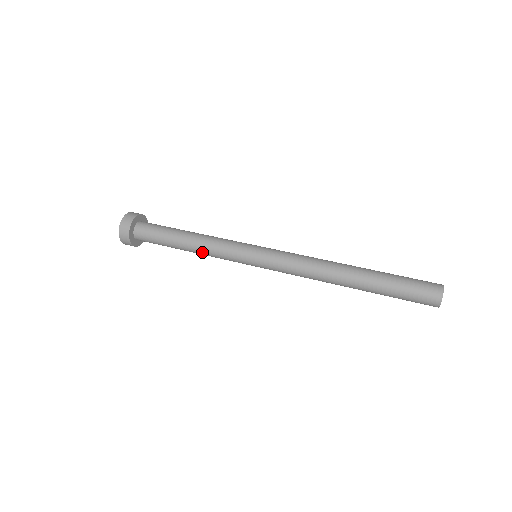
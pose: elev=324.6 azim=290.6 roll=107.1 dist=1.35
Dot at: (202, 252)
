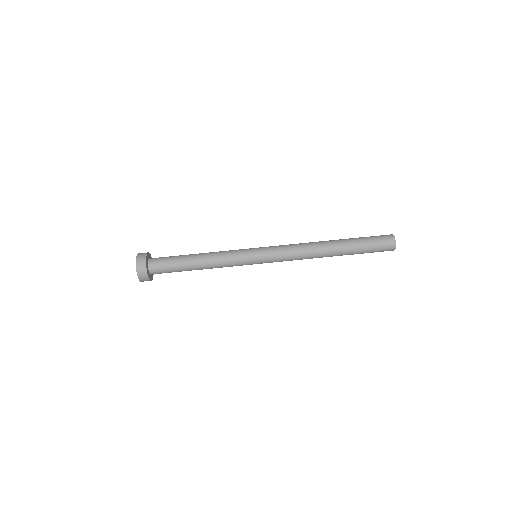
Dot at: occluded
